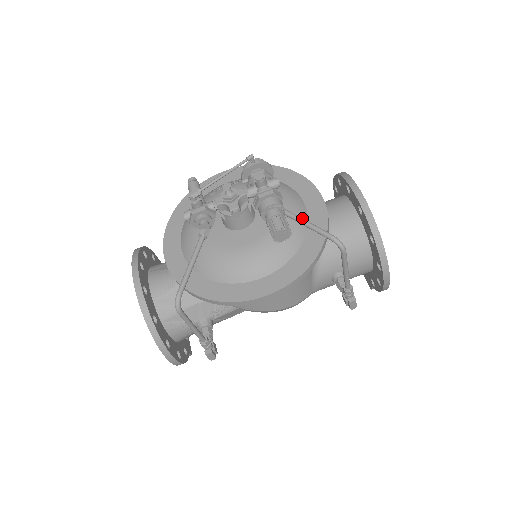
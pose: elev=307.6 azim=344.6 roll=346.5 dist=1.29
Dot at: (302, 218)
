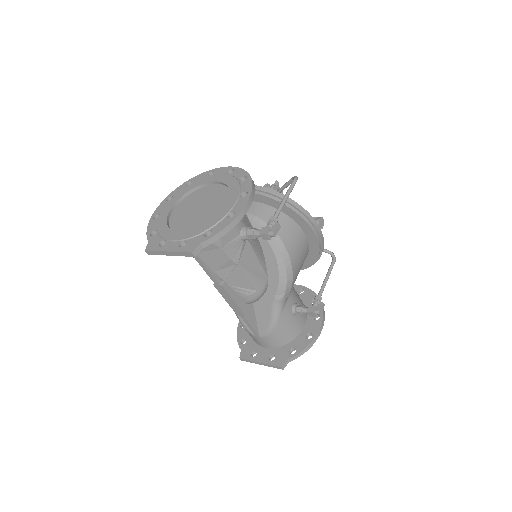
Dot at: occluded
